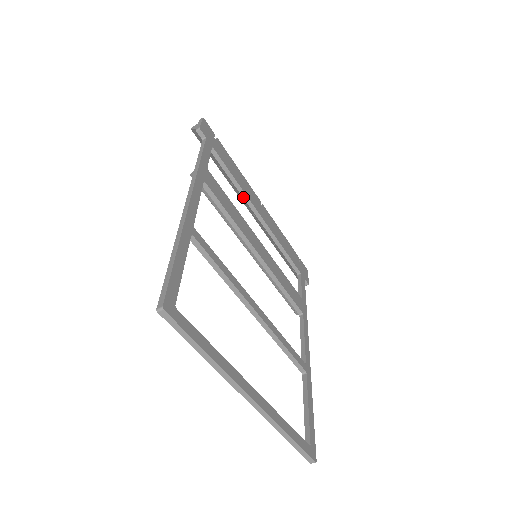
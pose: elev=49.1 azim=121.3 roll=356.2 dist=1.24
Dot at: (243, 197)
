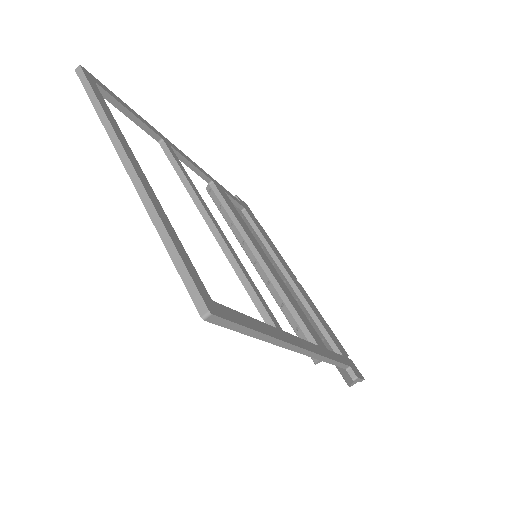
Dot at: (271, 255)
